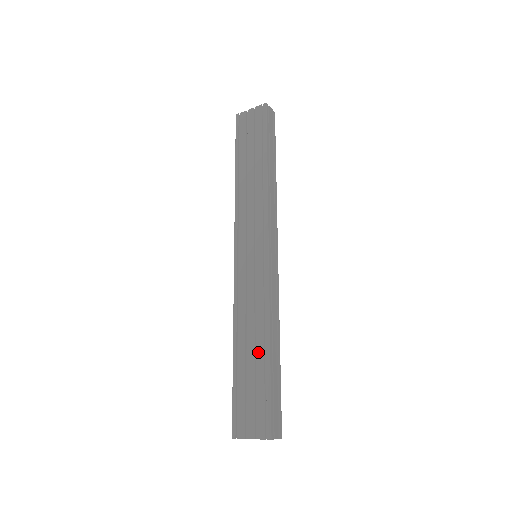
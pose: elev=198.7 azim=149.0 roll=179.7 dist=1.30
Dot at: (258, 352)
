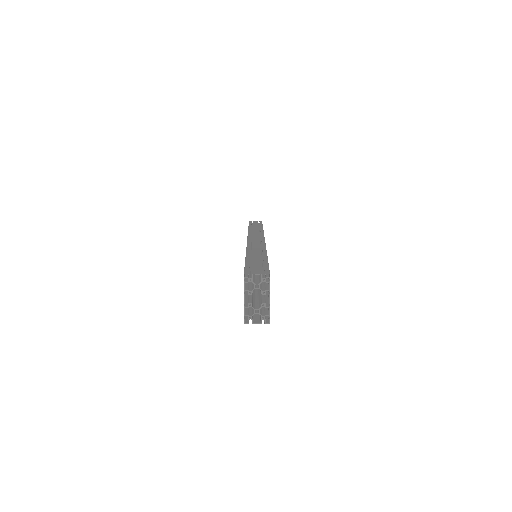
Dot at: occluded
